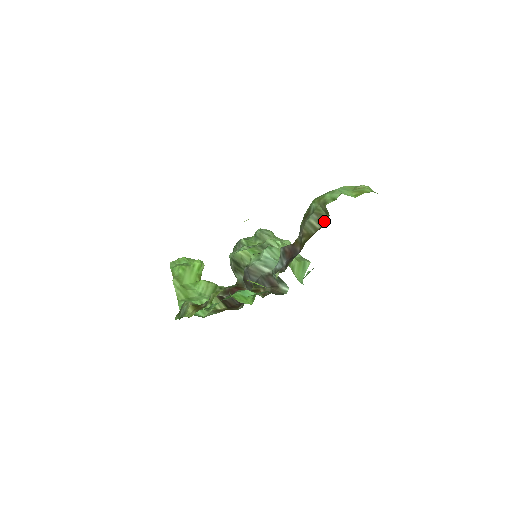
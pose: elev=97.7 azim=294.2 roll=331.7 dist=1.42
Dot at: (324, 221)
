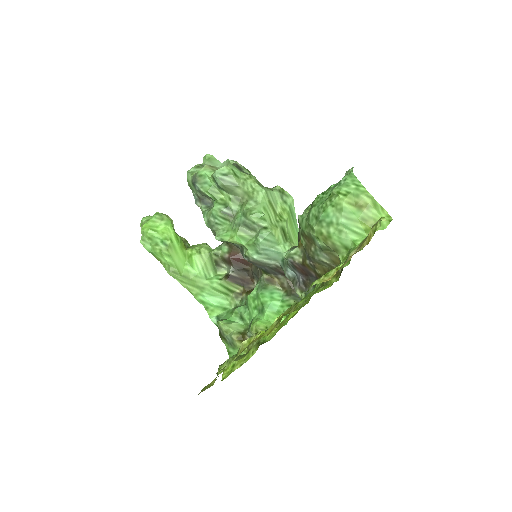
Dot at: (338, 262)
